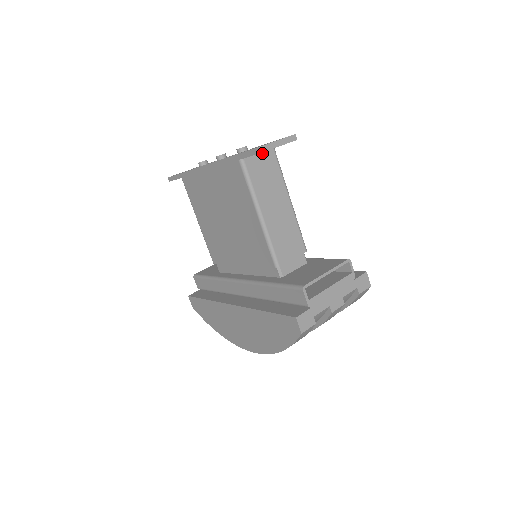
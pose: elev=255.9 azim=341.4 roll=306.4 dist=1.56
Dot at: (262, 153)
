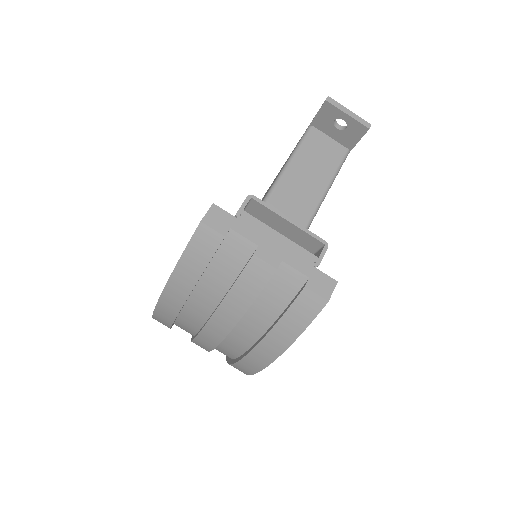
Dot at: (334, 141)
